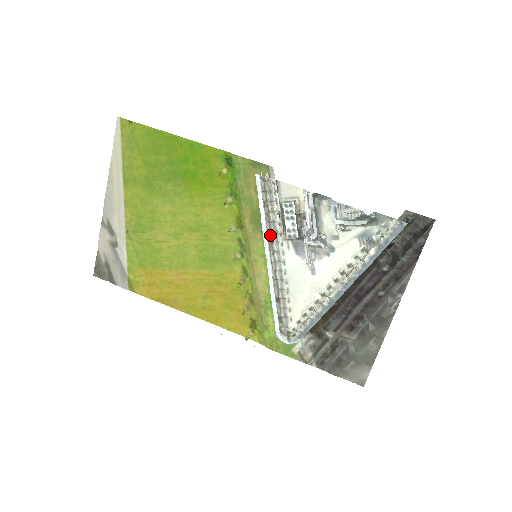
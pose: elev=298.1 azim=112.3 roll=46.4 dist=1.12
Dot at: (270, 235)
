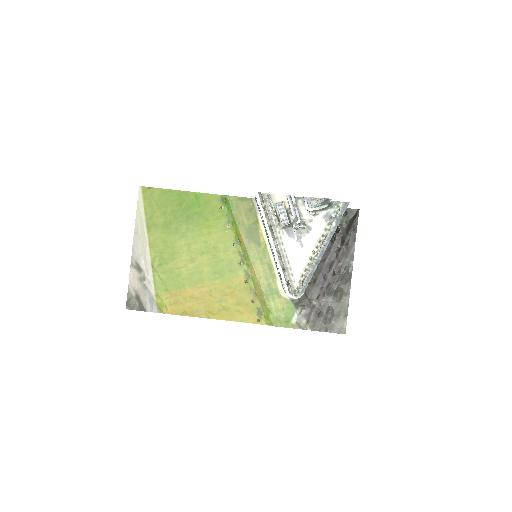
Dot at: (271, 227)
